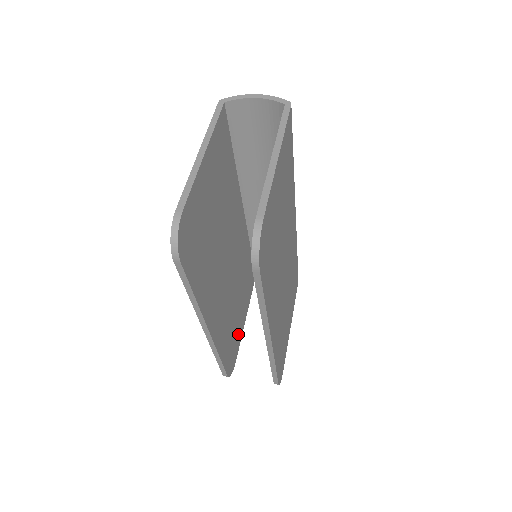
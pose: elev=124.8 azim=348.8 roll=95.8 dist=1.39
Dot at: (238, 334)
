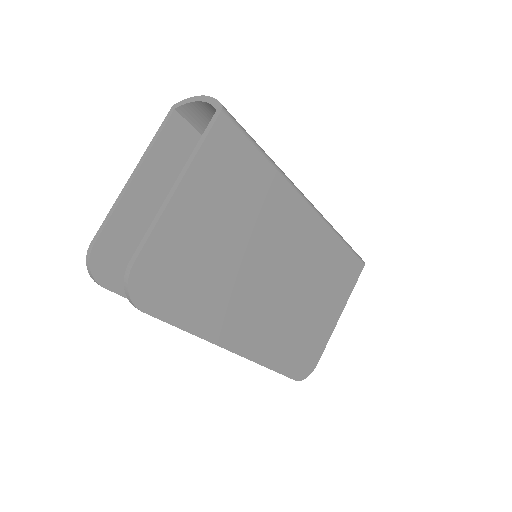
Dot at: occluded
